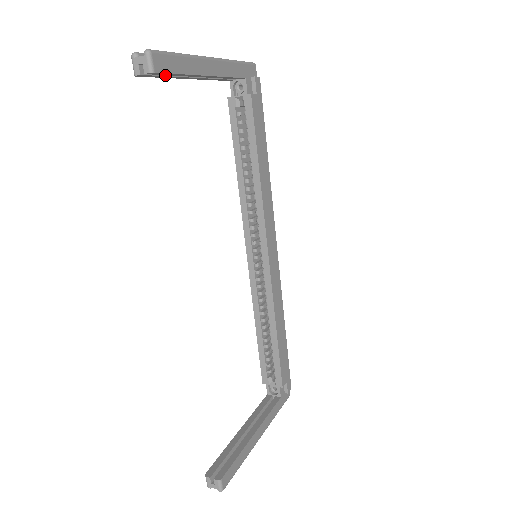
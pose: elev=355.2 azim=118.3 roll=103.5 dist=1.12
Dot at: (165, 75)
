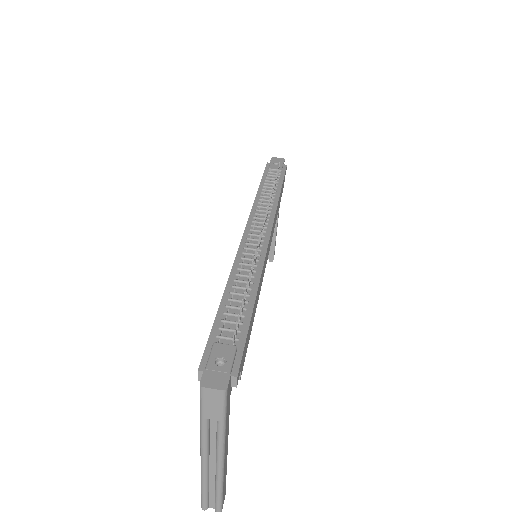
Dot at: occluded
